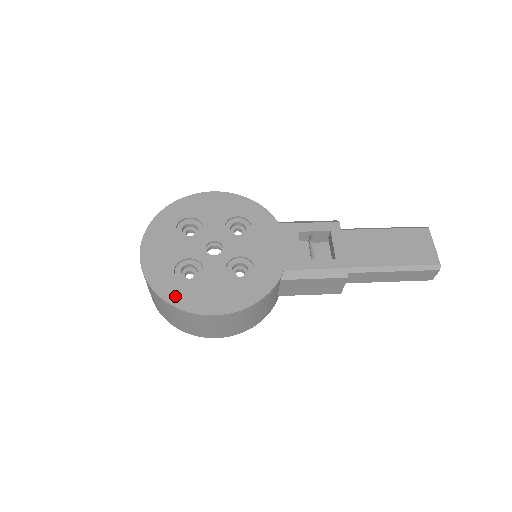
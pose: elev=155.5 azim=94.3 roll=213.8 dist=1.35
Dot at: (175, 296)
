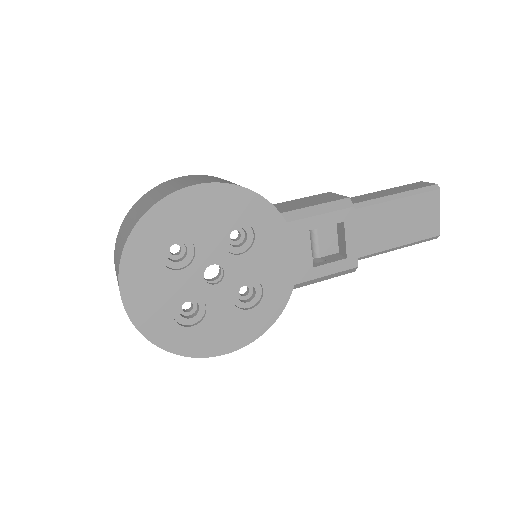
Dot at: (181, 345)
